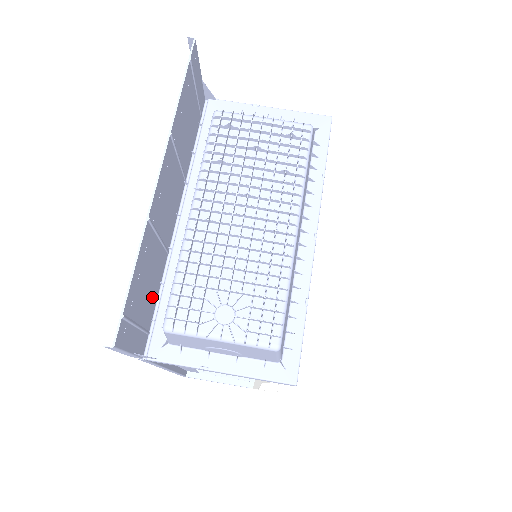
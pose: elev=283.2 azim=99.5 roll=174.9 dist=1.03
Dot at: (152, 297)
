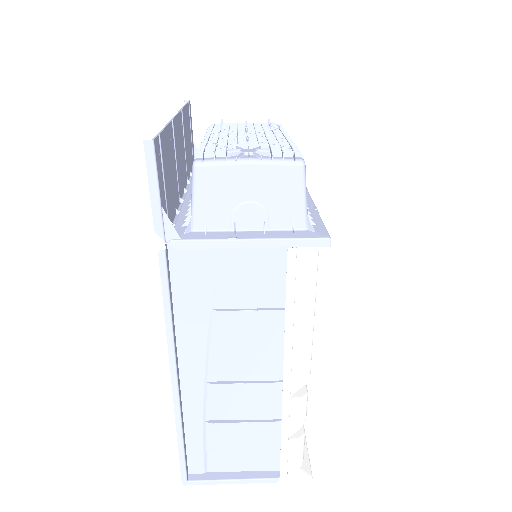
Dot at: (171, 203)
